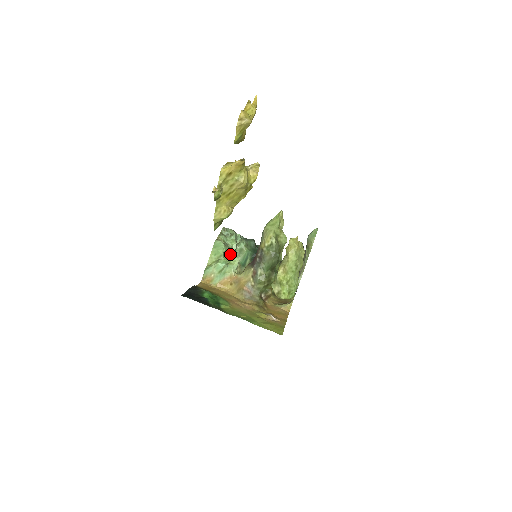
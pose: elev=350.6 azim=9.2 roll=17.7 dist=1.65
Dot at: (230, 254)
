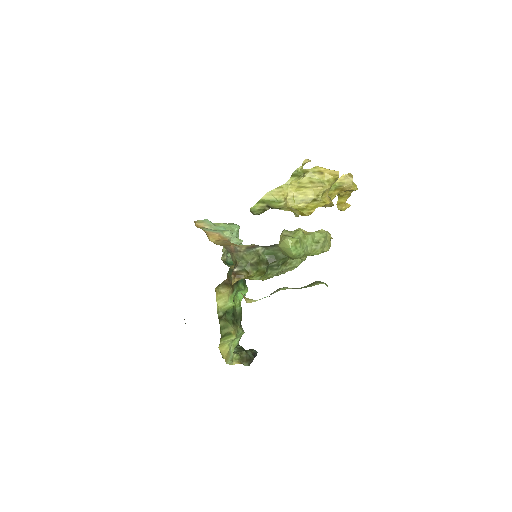
Dot at: occluded
